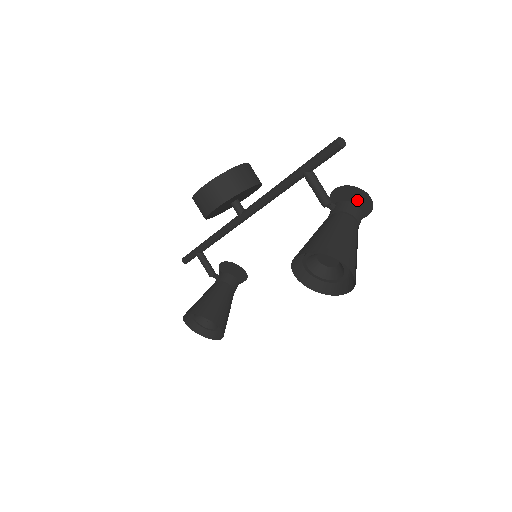
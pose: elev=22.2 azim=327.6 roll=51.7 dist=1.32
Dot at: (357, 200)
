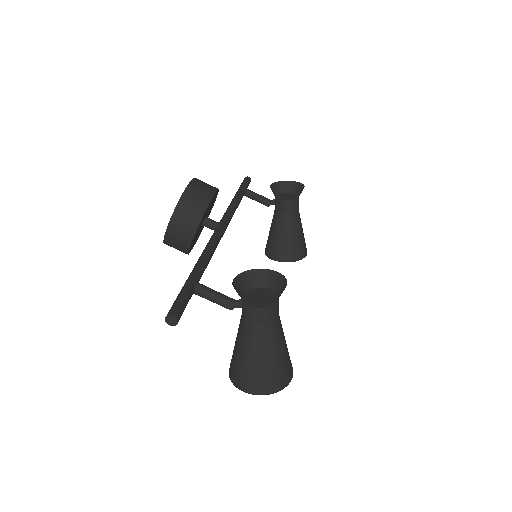
Dot at: occluded
